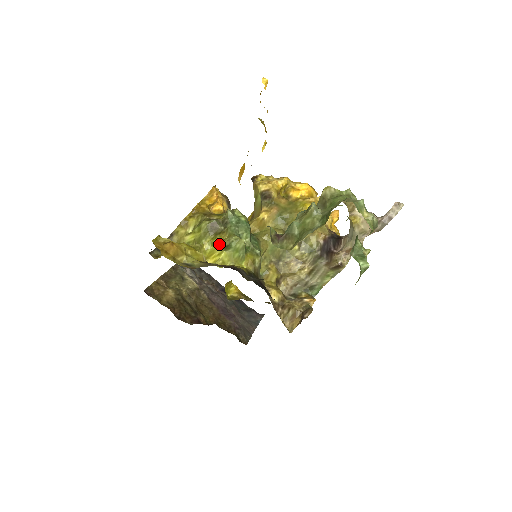
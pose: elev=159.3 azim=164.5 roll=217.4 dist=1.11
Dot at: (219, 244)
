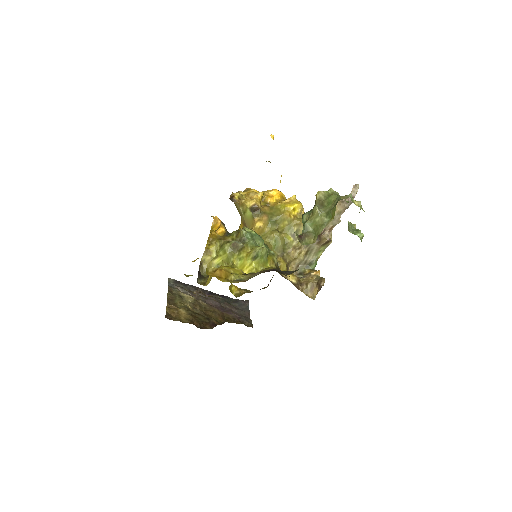
Dot at: (247, 257)
